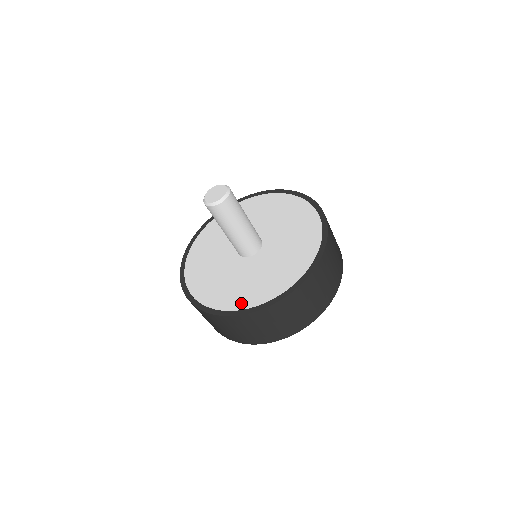
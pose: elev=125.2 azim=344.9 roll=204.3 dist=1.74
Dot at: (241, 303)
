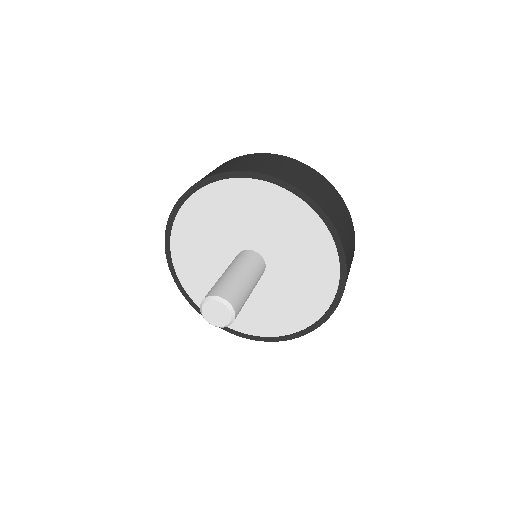
Dot at: (297, 324)
